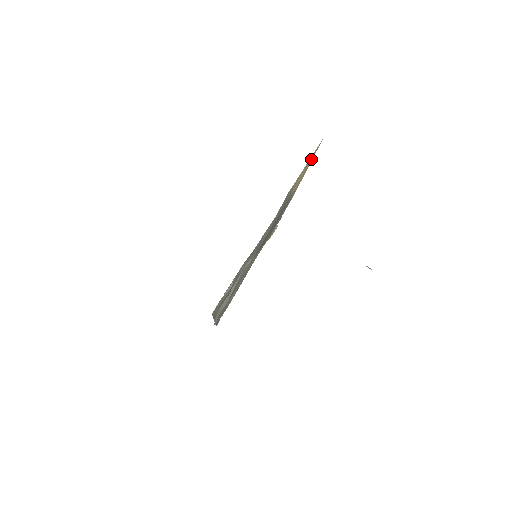
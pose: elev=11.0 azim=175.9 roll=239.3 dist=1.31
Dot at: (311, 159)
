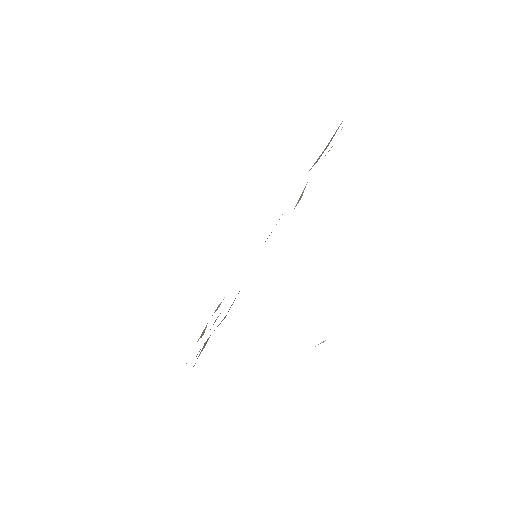
Dot at: occluded
